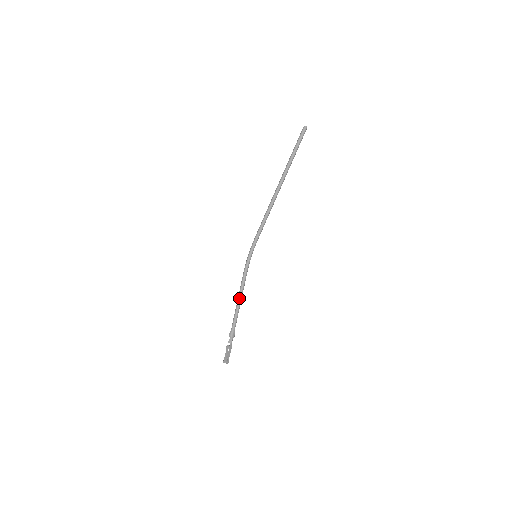
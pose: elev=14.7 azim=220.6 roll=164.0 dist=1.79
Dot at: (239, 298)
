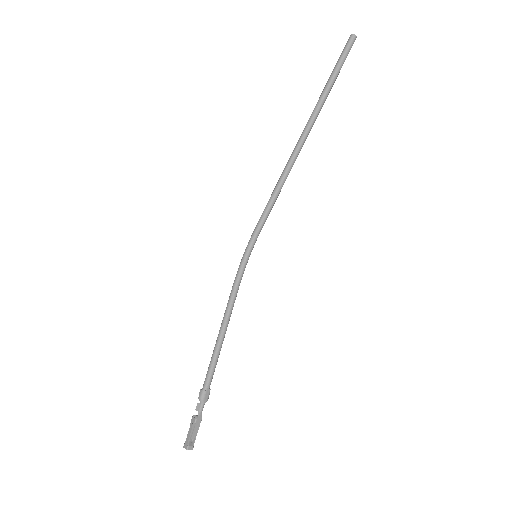
Dot at: (221, 329)
